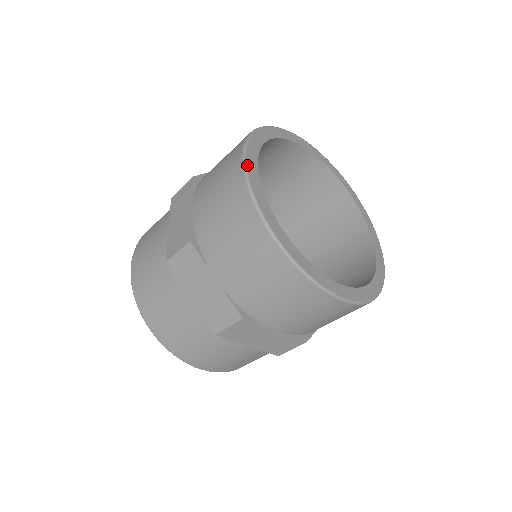
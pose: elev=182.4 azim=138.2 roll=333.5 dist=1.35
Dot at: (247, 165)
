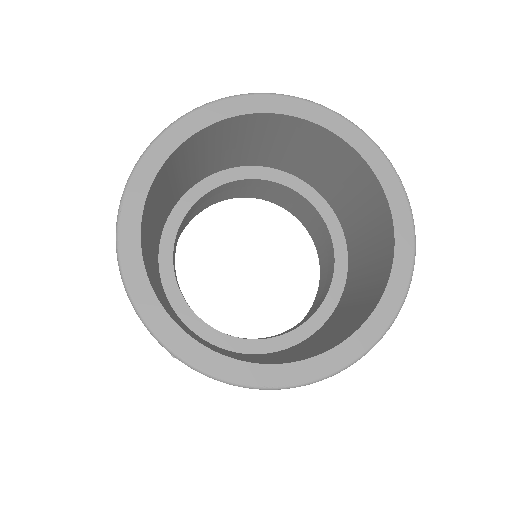
Dot at: (126, 195)
